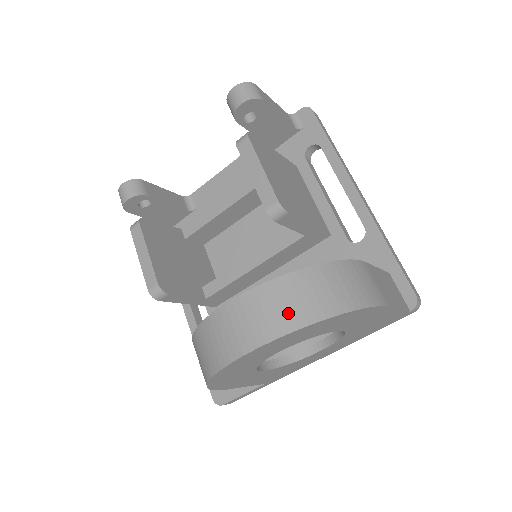
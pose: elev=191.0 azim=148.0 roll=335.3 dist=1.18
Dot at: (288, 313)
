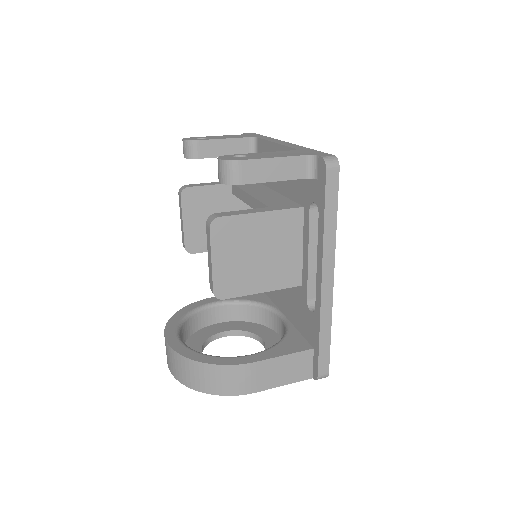
Dot at: (180, 374)
